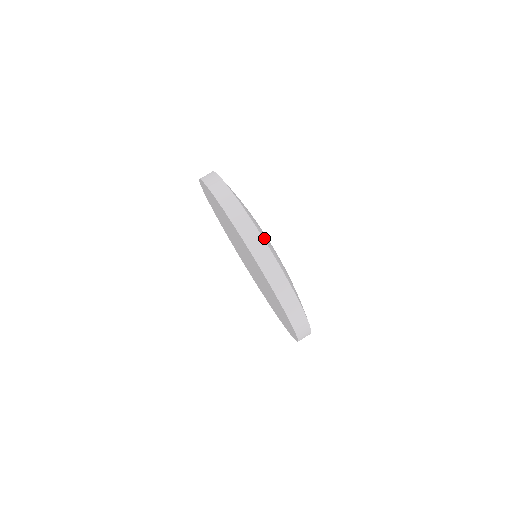
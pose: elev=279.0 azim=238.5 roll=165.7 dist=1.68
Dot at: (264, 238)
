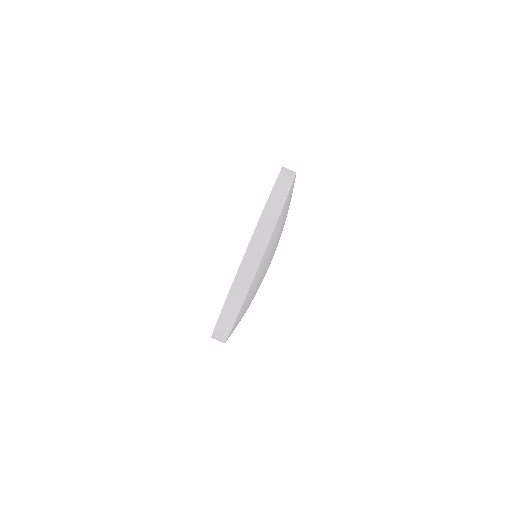
Dot at: occluded
